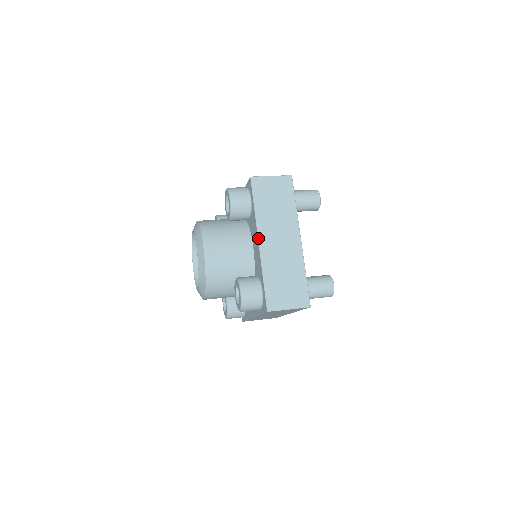
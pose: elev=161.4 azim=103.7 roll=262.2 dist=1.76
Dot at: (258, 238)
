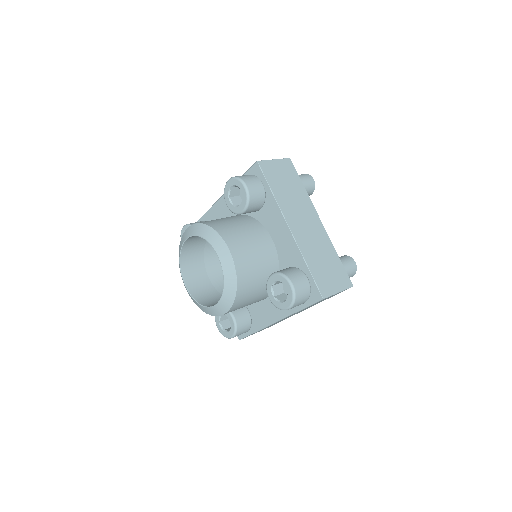
Dot at: (287, 224)
